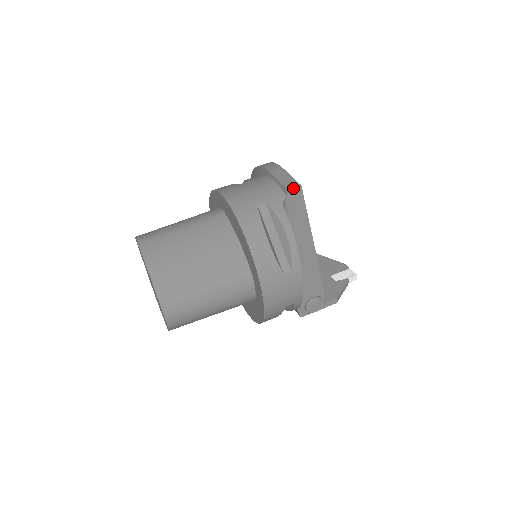
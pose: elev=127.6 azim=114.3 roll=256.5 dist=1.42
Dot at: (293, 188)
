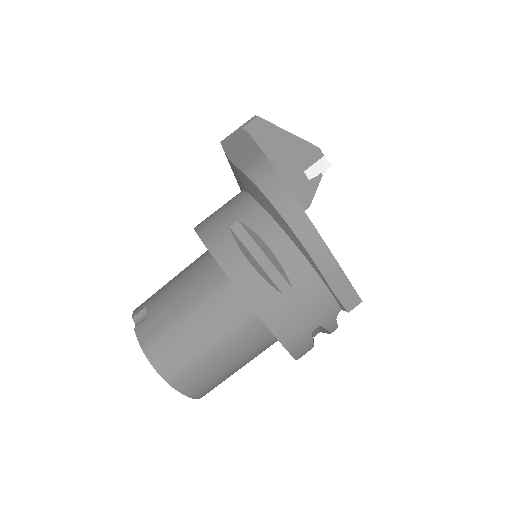
Dot at: (353, 308)
